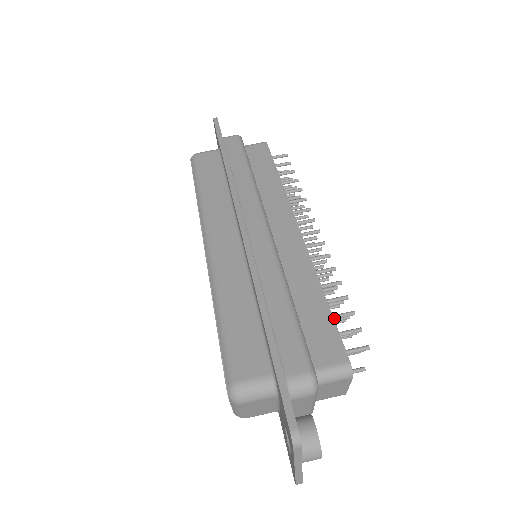
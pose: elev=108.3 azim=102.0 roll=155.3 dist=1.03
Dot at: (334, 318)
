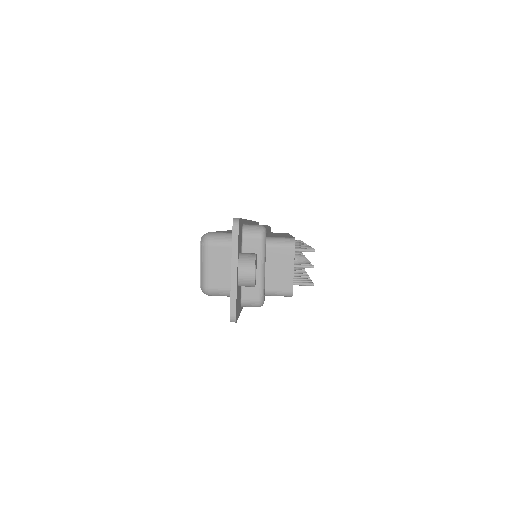
Dot at: occluded
